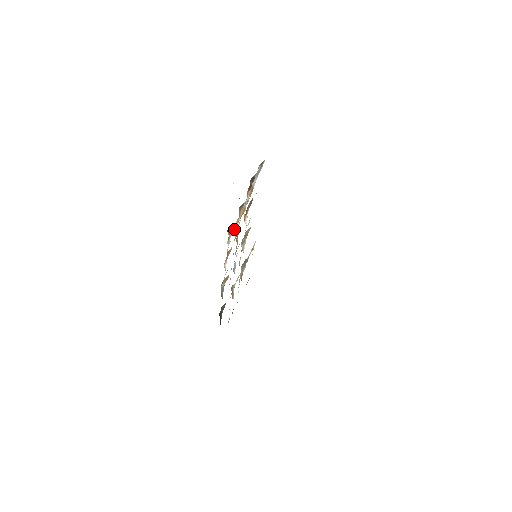
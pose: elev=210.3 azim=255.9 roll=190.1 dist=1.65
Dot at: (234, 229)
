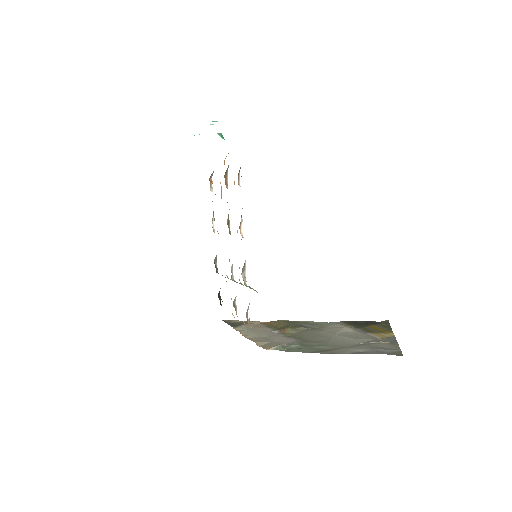
Dot at: occluded
